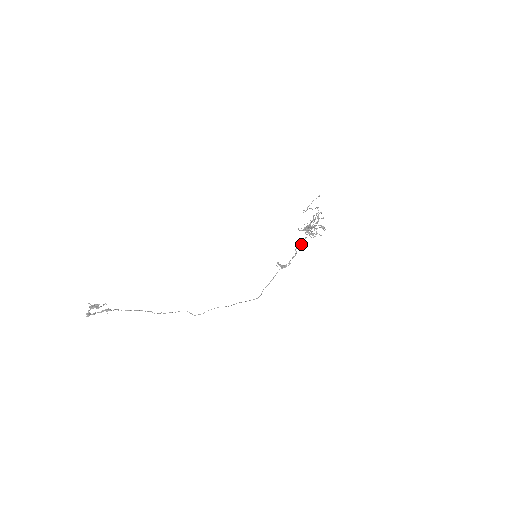
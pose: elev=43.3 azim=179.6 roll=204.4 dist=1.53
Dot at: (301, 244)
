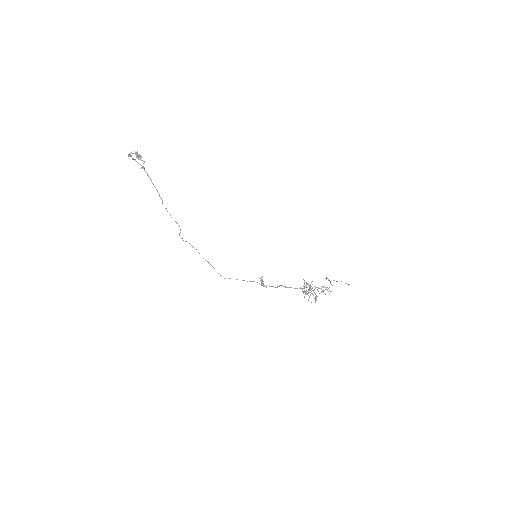
Dot at: (288, 287)
